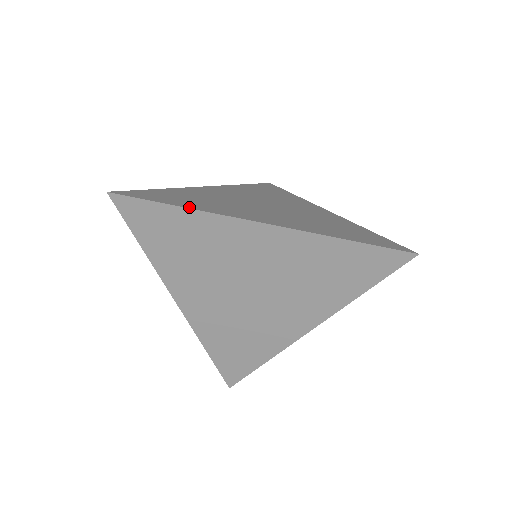
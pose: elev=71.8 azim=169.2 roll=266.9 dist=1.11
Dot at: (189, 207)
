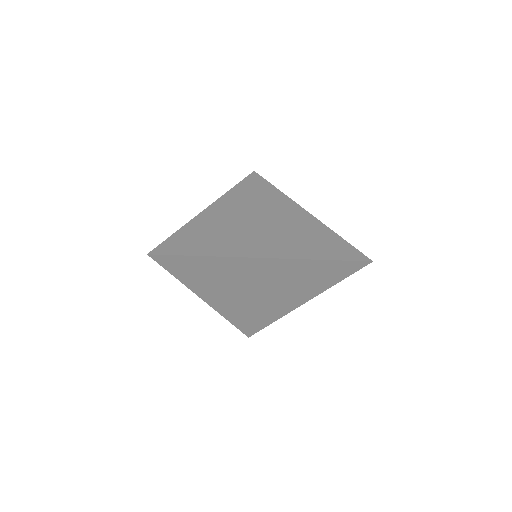
Dot at: (208, 254)
